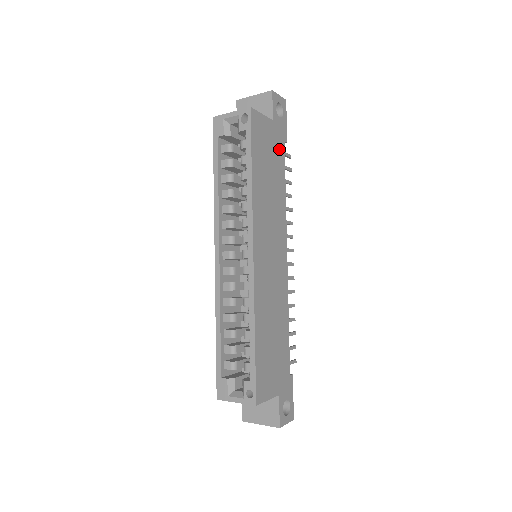
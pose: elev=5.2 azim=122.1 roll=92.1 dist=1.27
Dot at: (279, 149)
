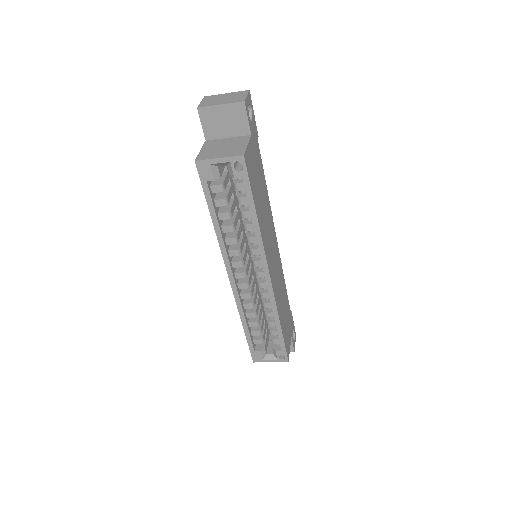
Dot at: (258, 156)
